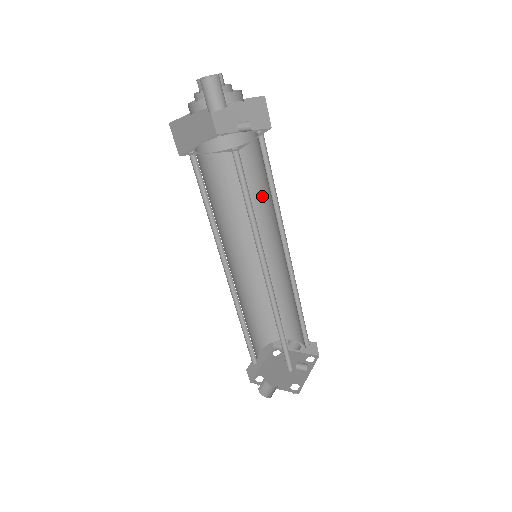
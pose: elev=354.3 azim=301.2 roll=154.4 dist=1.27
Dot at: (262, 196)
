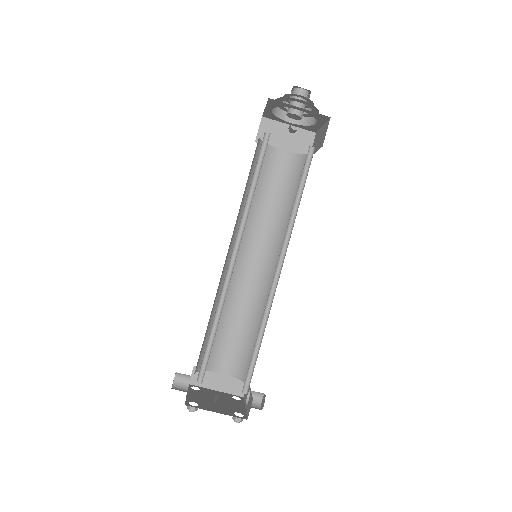
Dot at: occluded
